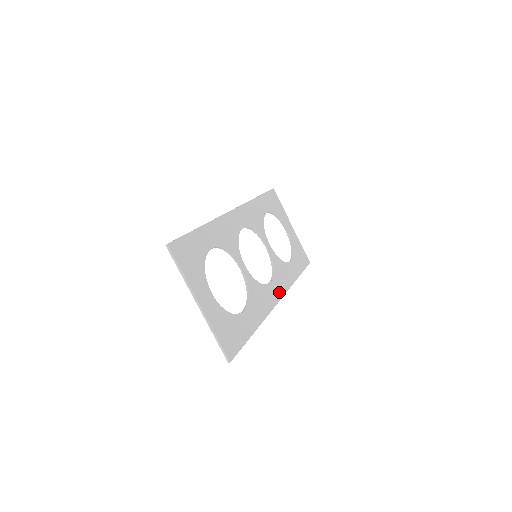
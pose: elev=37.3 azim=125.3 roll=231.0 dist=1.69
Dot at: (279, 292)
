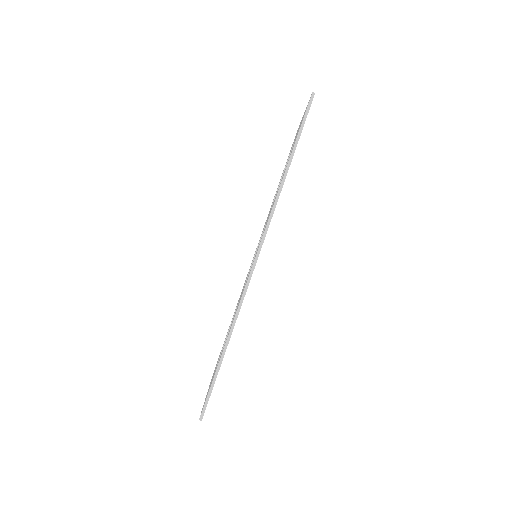
Dot at: occluded
